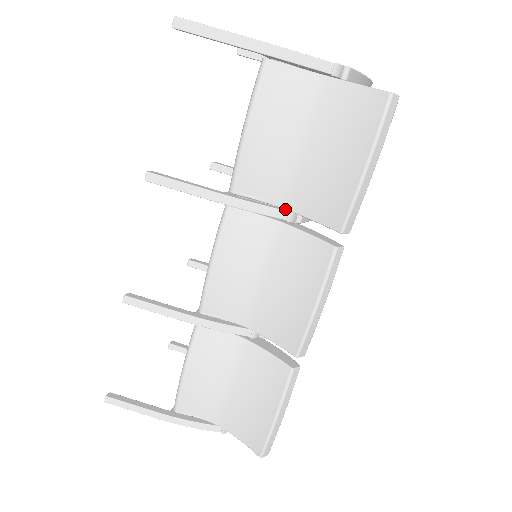
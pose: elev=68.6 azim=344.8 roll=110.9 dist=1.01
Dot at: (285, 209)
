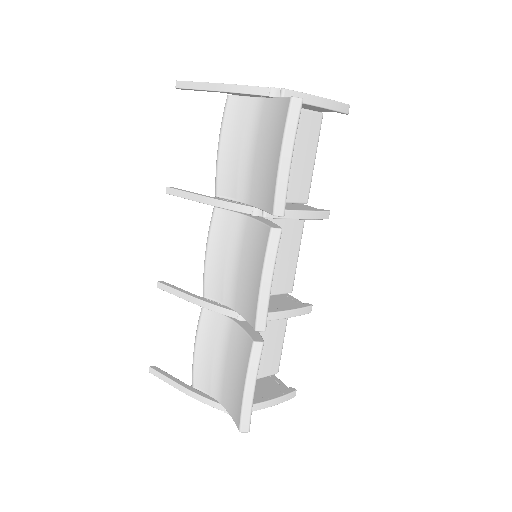
Dot at: (249, 205)
